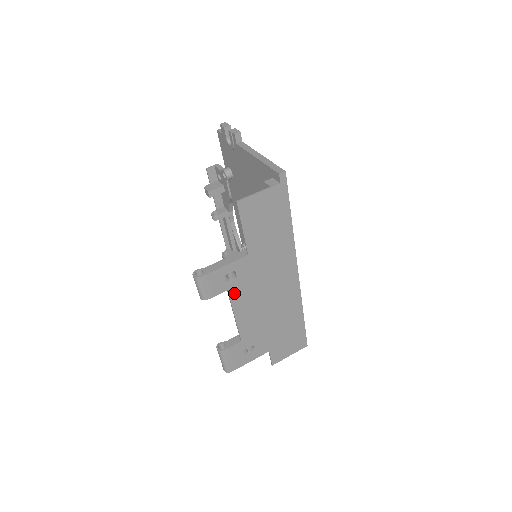
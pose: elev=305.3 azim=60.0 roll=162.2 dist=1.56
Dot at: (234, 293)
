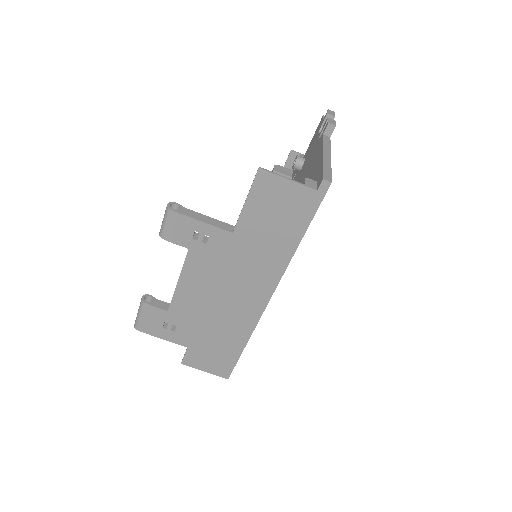
Dot at: (193, 258)
